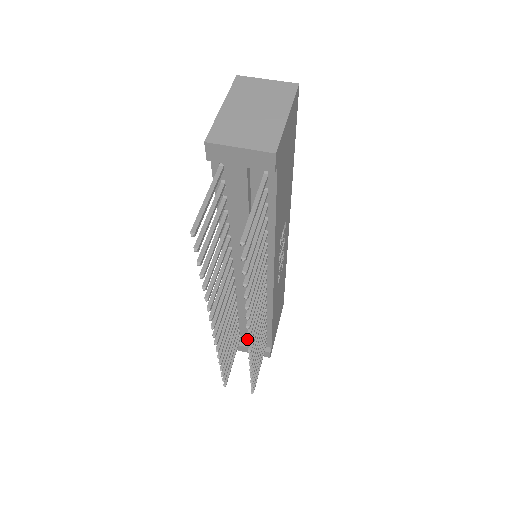
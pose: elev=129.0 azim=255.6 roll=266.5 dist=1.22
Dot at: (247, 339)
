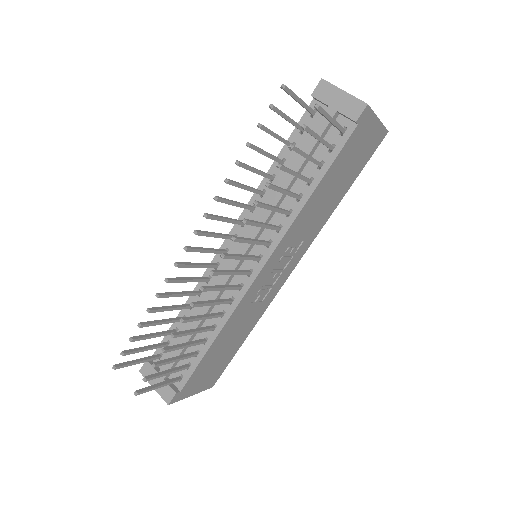
Dot at: (170, 355)
